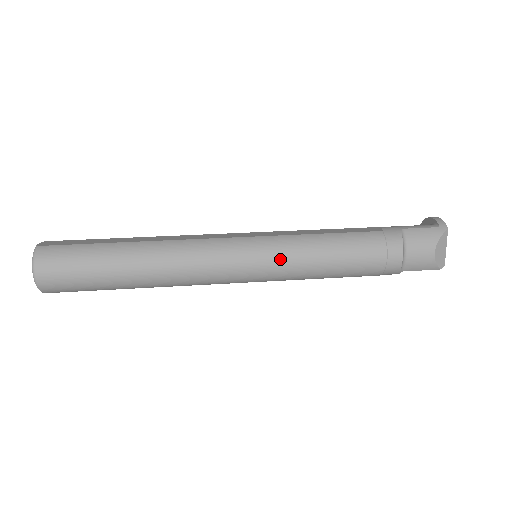
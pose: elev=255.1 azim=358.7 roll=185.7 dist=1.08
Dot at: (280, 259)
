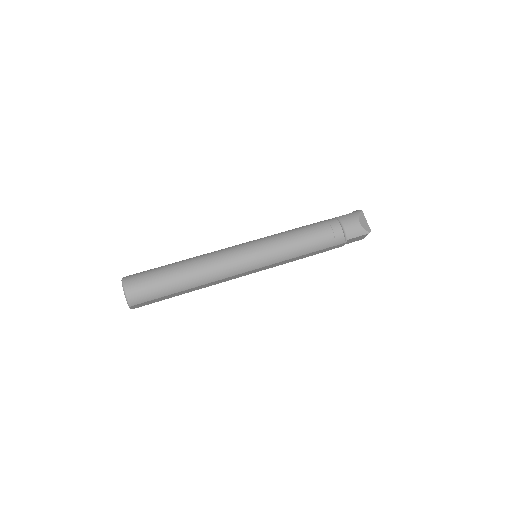
Dot at: (270, 245)
